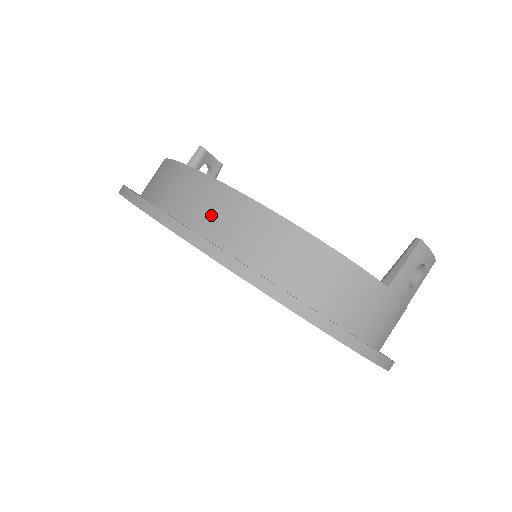
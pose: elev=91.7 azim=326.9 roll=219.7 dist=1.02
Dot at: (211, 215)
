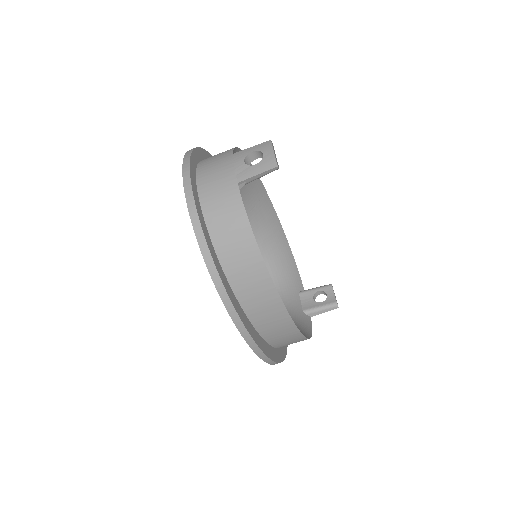
Dot at: (281, 339)
